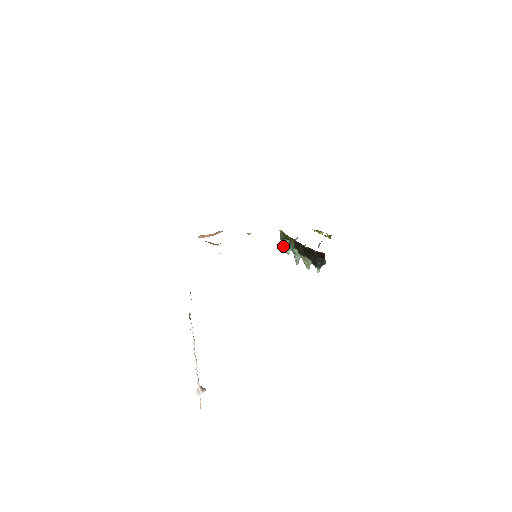
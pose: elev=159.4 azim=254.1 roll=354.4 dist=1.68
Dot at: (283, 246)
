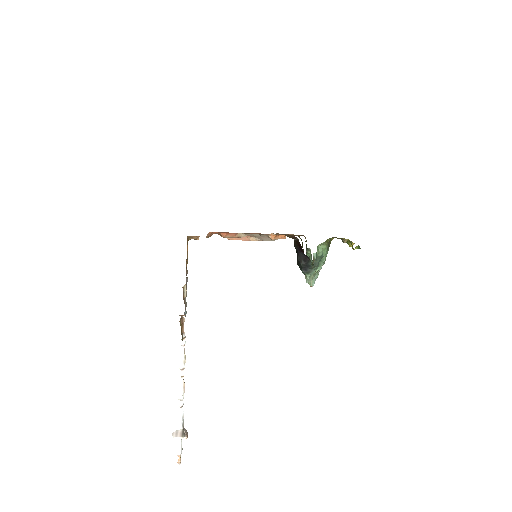
Dot at: occluded
